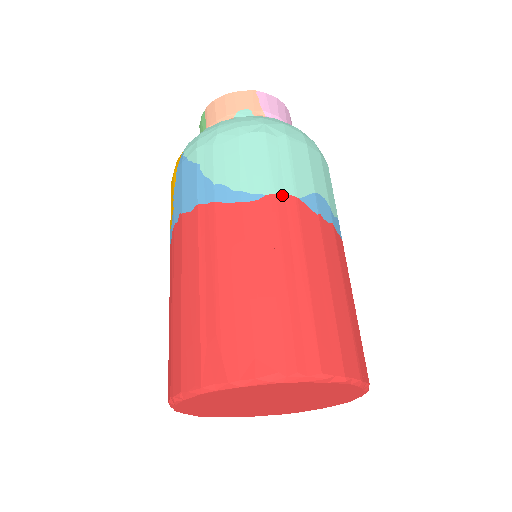
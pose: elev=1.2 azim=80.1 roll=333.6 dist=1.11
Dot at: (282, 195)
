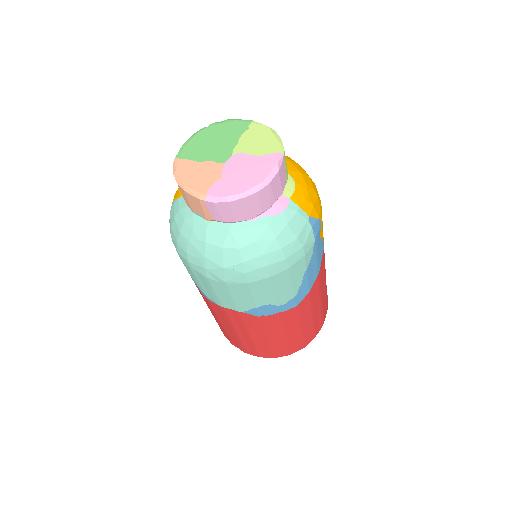
Dot at: (229, 309)
